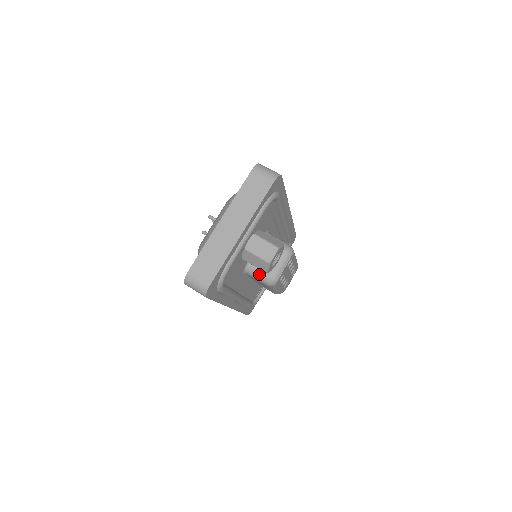
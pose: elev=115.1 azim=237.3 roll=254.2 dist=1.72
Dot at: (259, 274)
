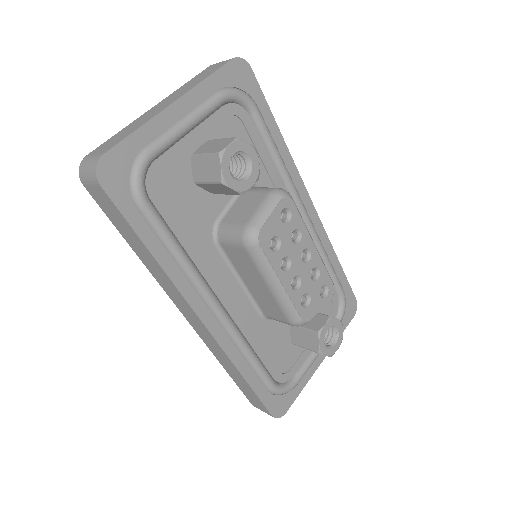
Dot at: (232, 229)
